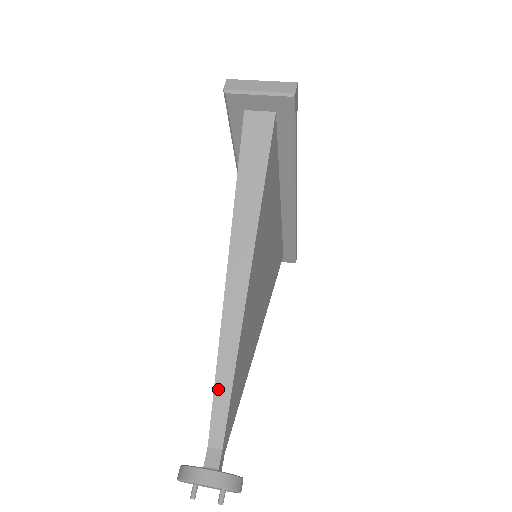
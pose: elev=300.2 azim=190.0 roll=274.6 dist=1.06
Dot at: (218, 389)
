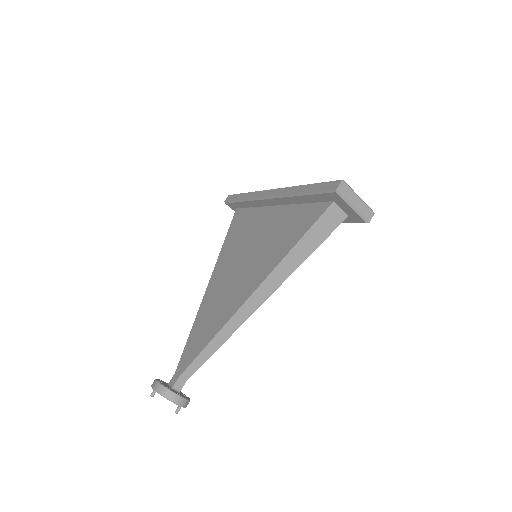
Dot at: (205, 352)
